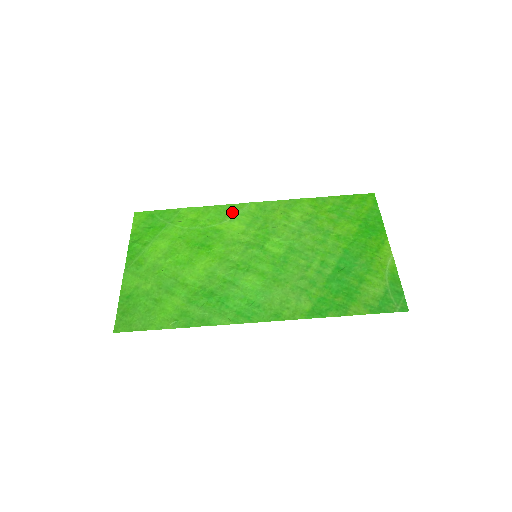
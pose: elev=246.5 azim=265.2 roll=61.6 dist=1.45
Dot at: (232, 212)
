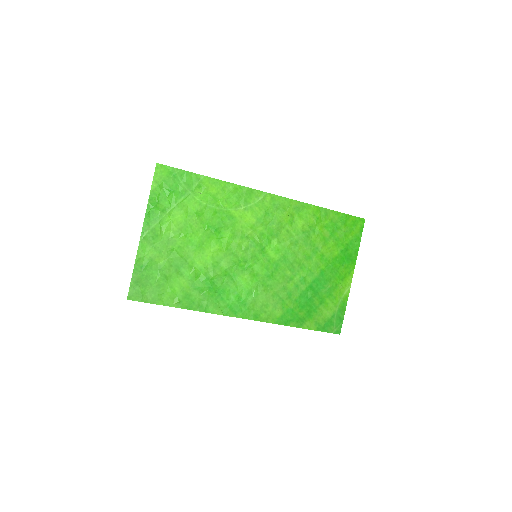
Dot at: (249, 199)
